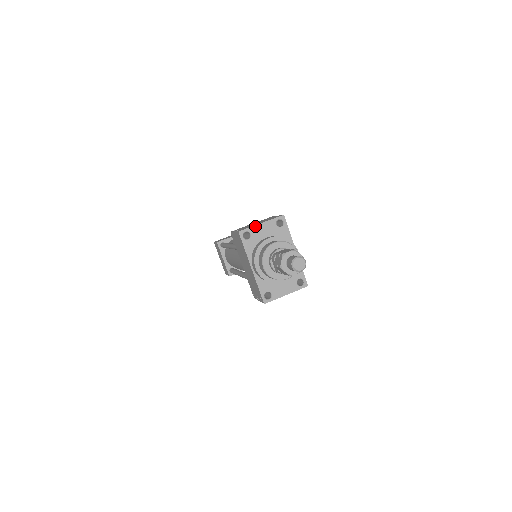
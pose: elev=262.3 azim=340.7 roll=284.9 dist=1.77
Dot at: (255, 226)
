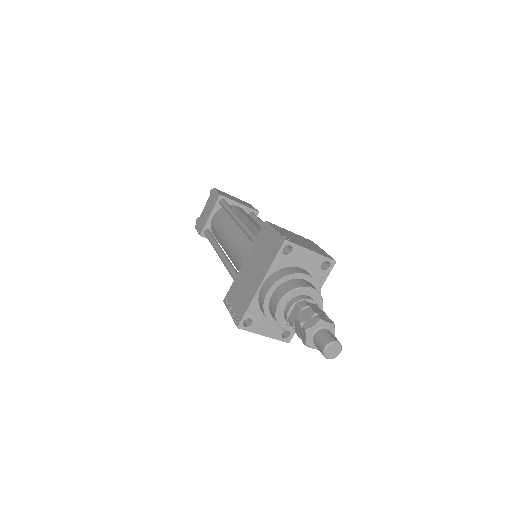
Dot at: (304, 248)
